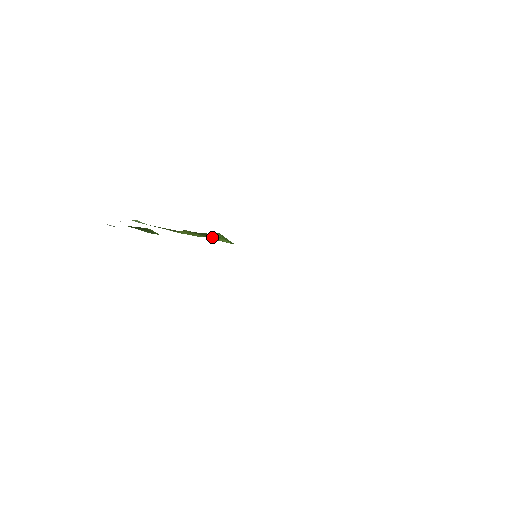
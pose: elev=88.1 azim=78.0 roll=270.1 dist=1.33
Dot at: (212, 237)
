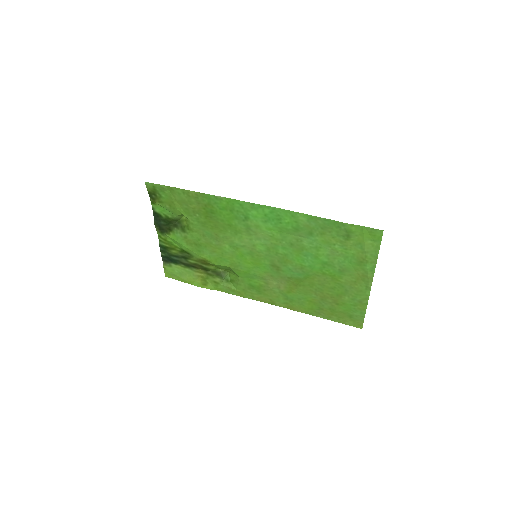
Dot at: (222, 279)
